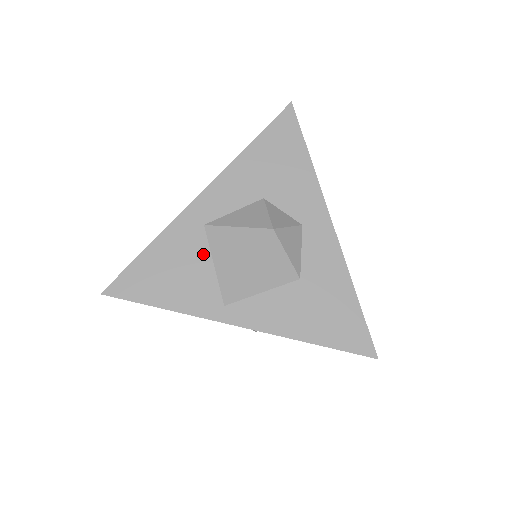
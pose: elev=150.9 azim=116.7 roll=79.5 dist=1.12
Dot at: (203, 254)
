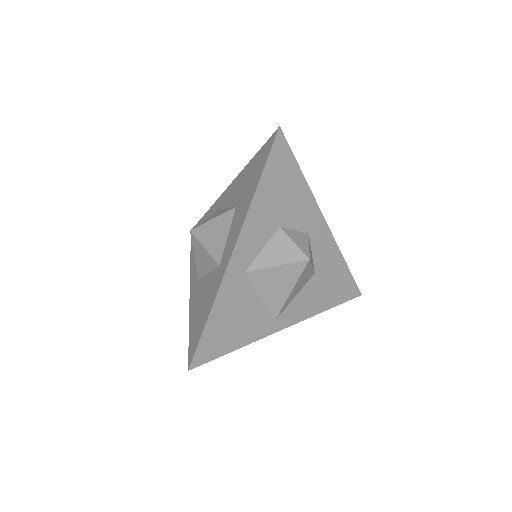
Dot at: (251, 295)
